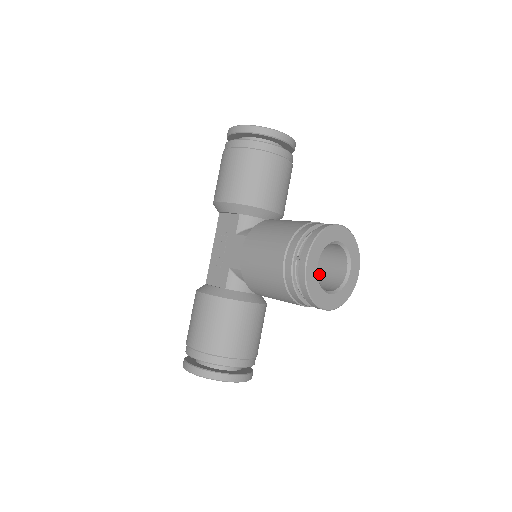
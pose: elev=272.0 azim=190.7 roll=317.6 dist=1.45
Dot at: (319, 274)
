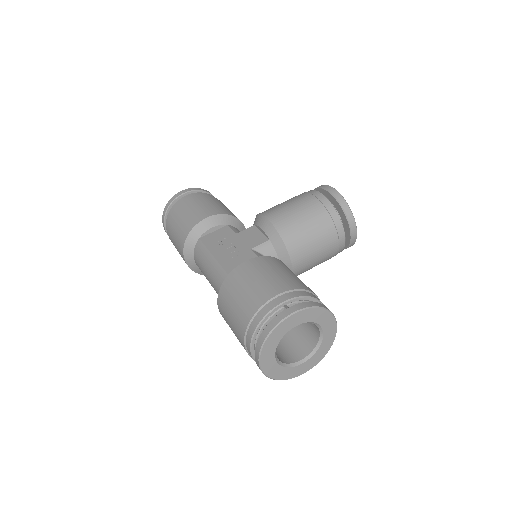
Dot at: occluded
